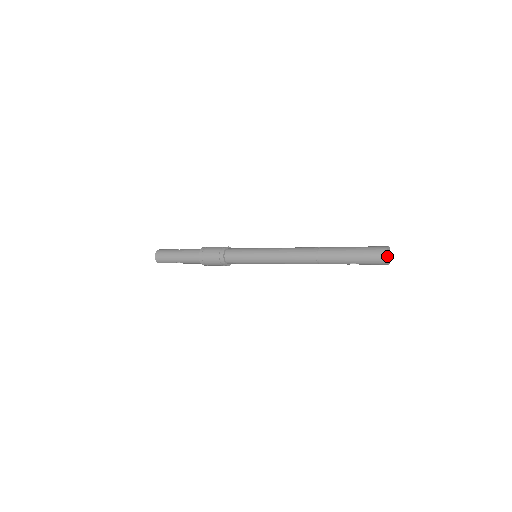
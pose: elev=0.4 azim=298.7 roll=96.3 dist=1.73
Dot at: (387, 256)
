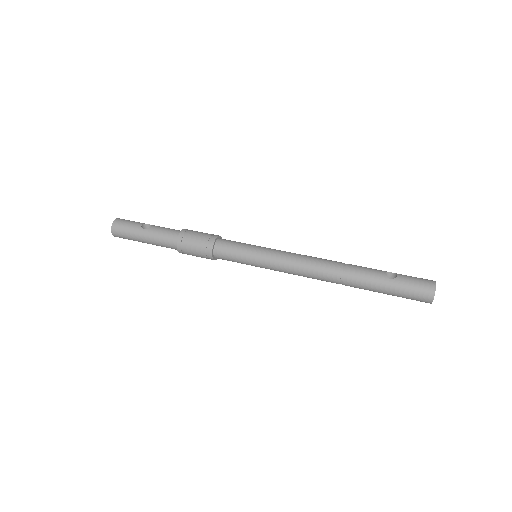
Dot at: (433, 297)
